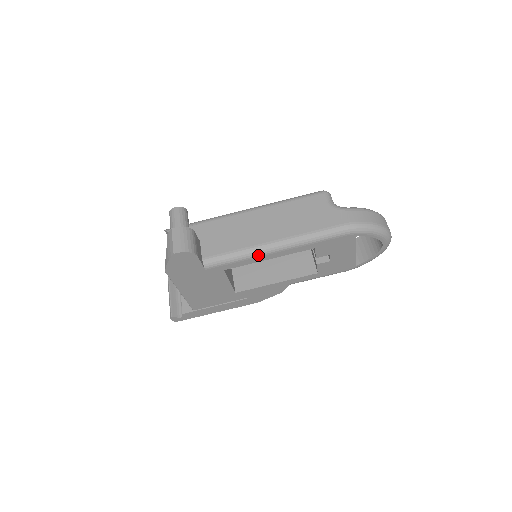
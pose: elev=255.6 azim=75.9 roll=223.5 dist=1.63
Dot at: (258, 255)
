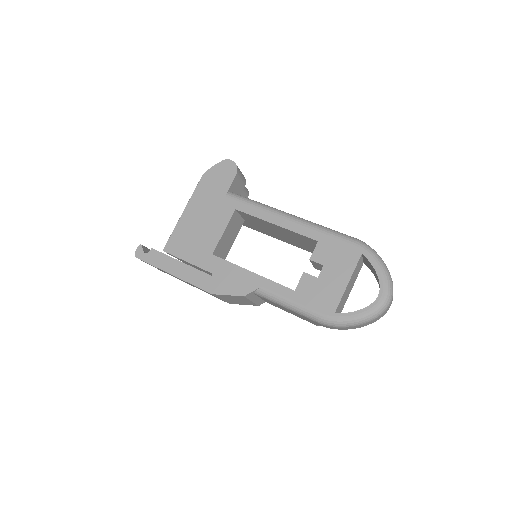
Dot at: (272, 212)
